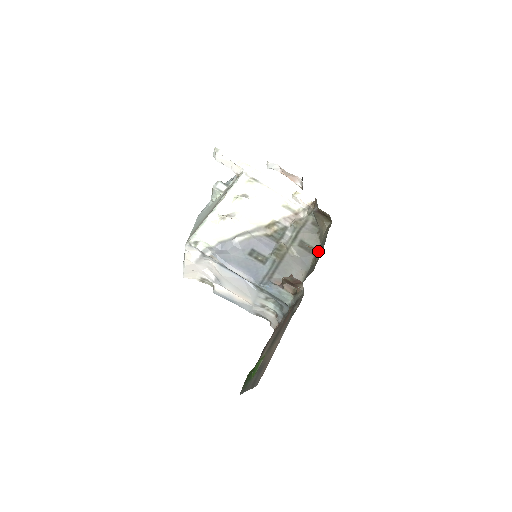
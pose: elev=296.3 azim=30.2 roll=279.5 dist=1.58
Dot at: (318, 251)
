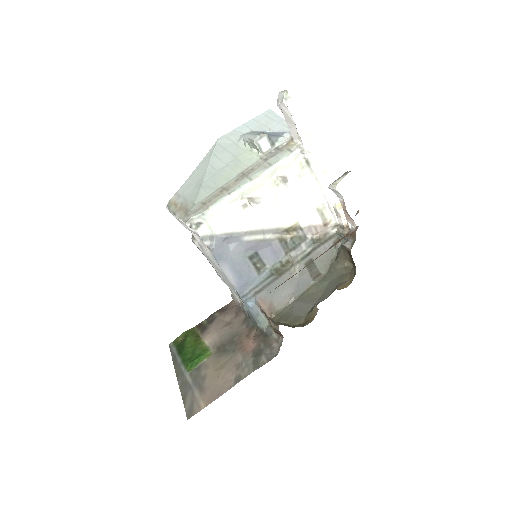
Dot at: (320, 281)
